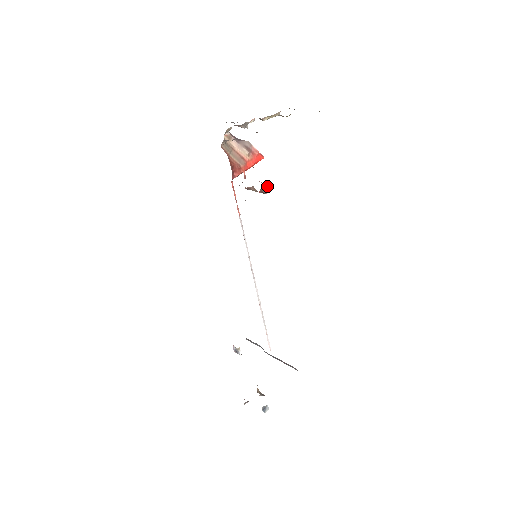
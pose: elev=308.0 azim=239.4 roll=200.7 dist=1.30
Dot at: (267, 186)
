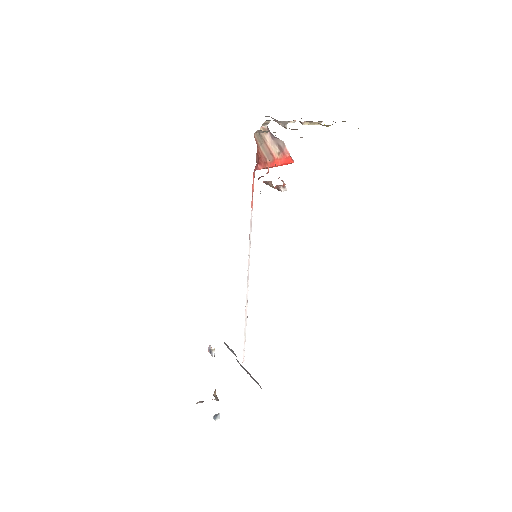
Dot at: (283, 183)
